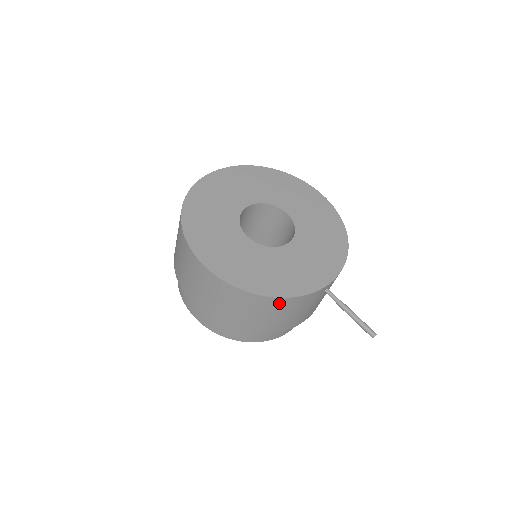
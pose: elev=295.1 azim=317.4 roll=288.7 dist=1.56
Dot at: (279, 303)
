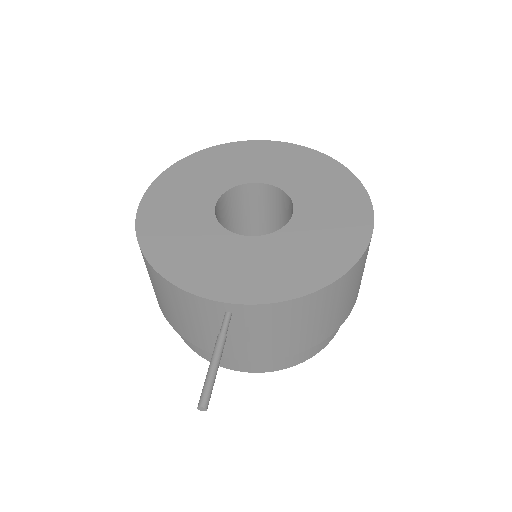
Dot at: (160, 280)
